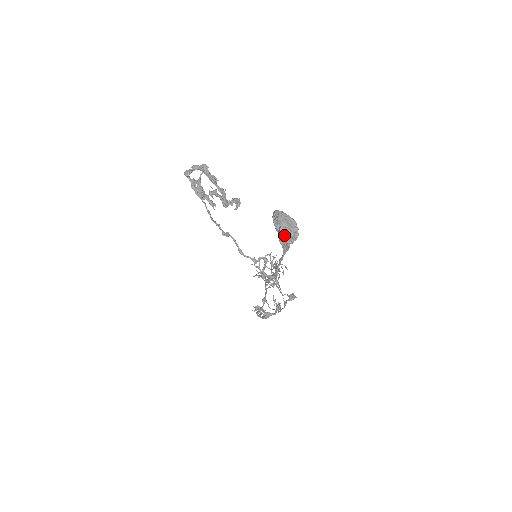
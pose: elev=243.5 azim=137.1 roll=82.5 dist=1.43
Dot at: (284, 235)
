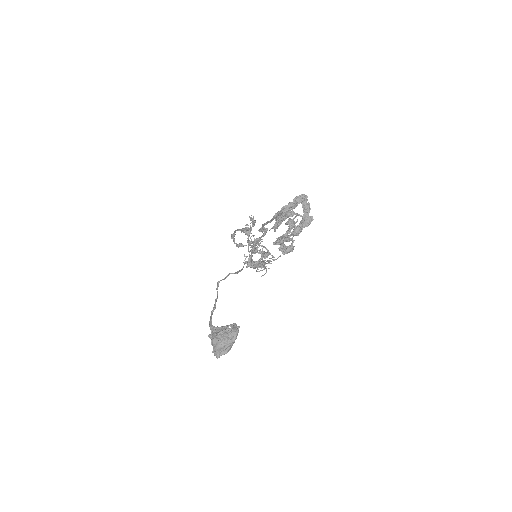
Dot at: (214, 341)
